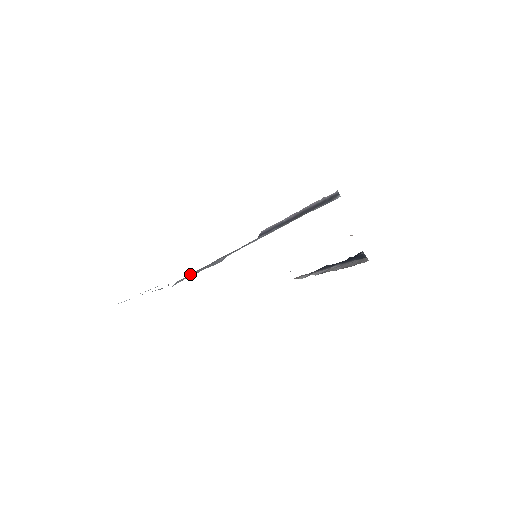
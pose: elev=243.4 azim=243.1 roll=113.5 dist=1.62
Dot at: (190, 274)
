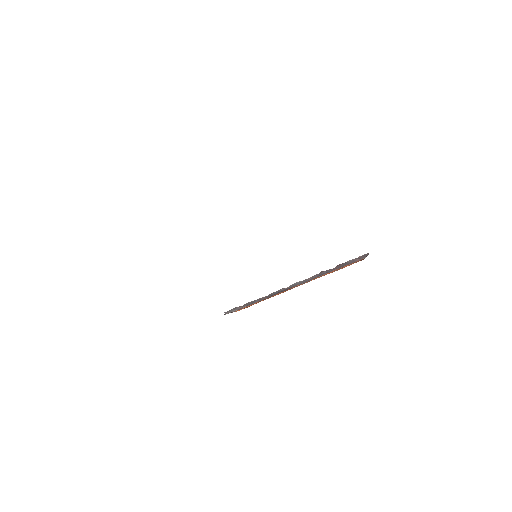
Dot at: occluded
